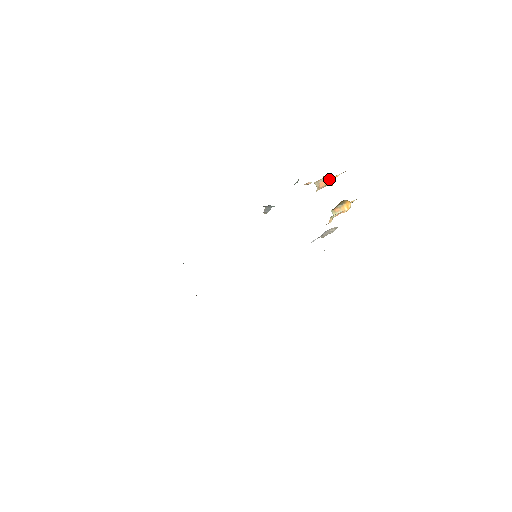
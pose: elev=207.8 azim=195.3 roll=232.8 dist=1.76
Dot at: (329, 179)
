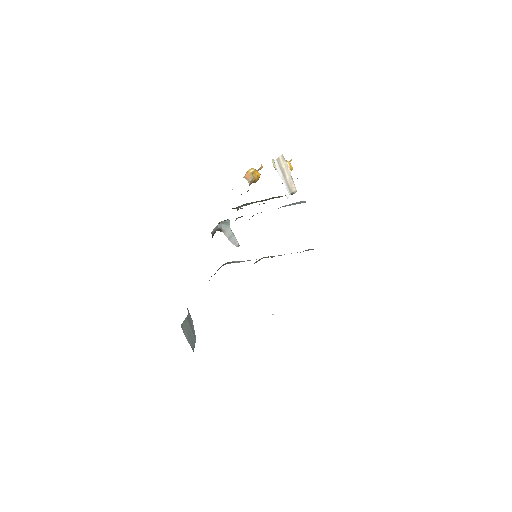
Dot at: (249, 171)
